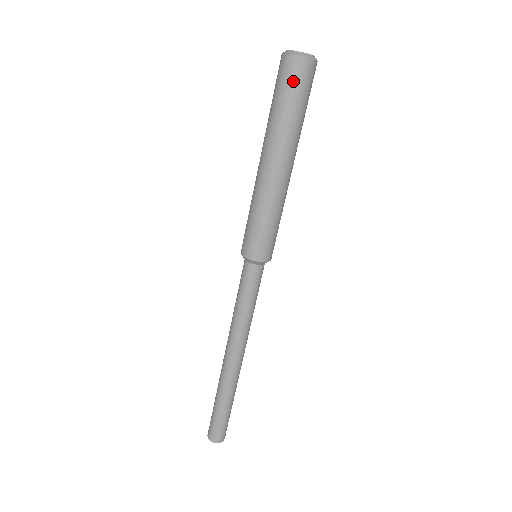
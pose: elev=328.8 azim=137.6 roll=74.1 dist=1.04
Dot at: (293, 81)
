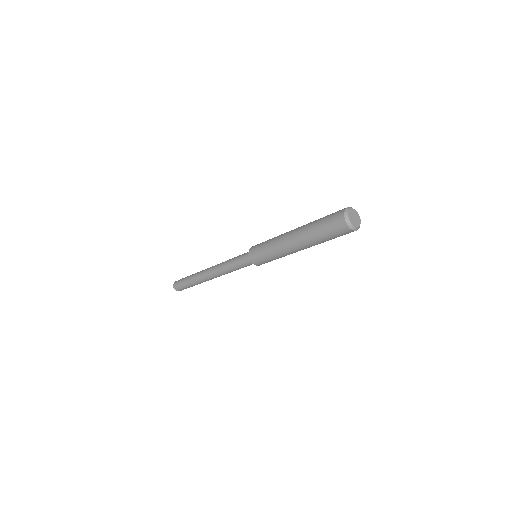
Dot at: (334, 227)
